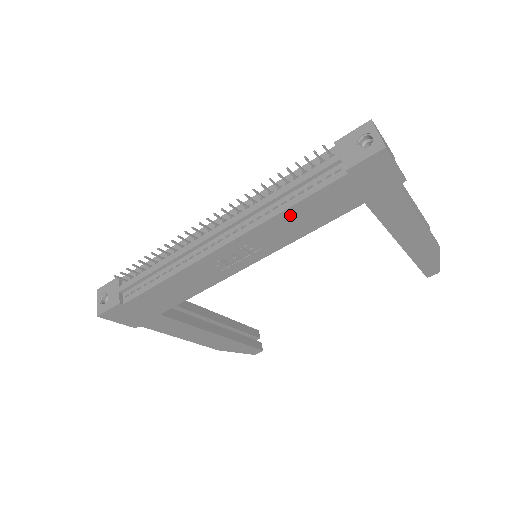
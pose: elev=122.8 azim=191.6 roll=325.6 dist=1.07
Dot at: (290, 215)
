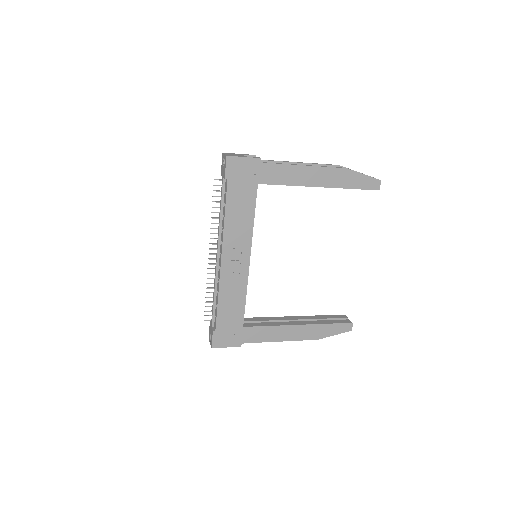
Dot at: (231, 218)
